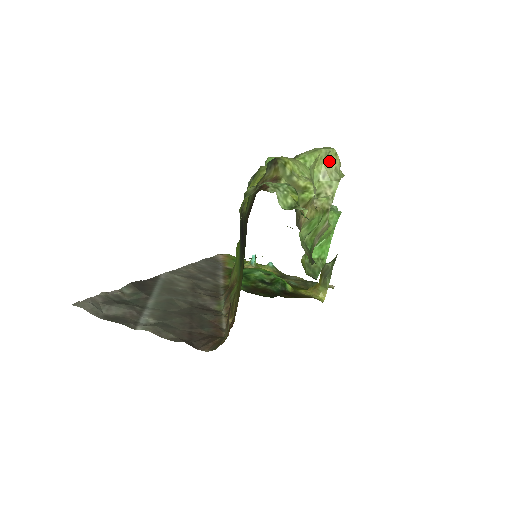
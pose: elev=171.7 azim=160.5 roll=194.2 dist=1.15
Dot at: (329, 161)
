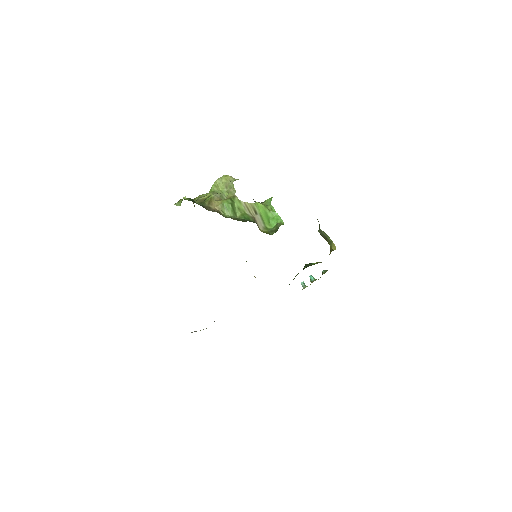
Dot at: (225, 181)
